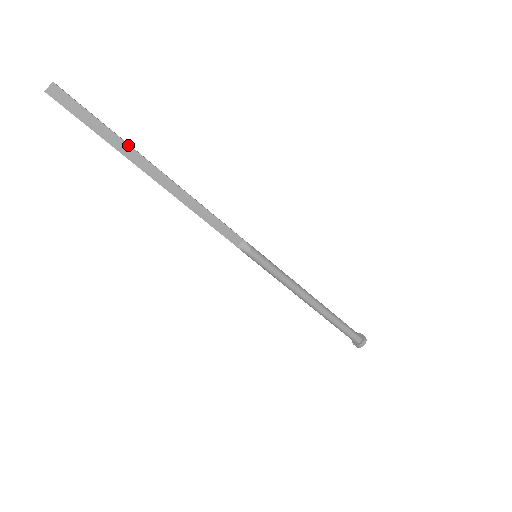
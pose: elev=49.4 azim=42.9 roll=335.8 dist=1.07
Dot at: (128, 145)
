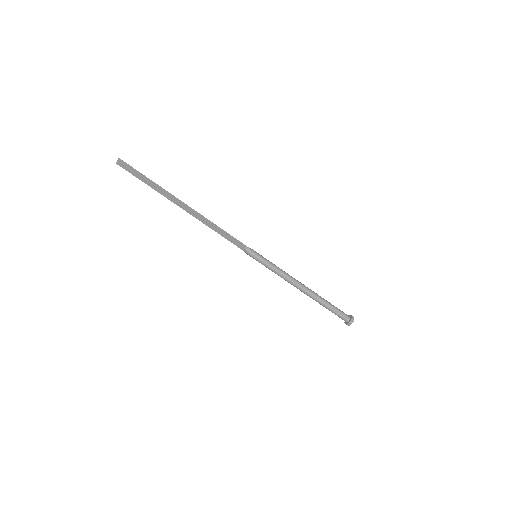
Dot at: (163, 190)
